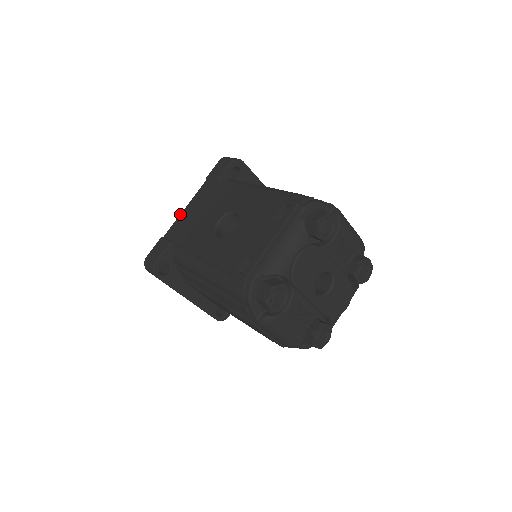
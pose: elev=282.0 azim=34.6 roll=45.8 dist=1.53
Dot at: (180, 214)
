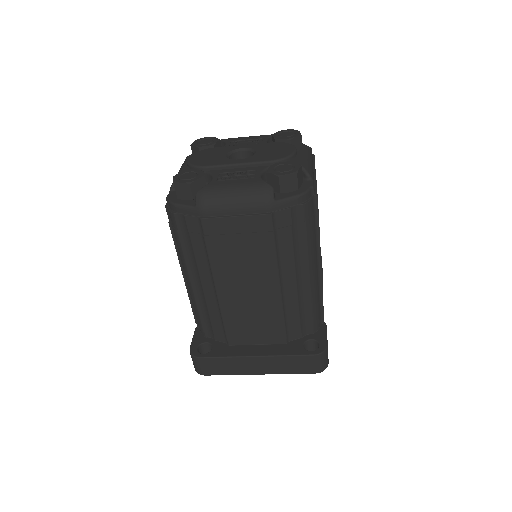
Dot at: occluded
